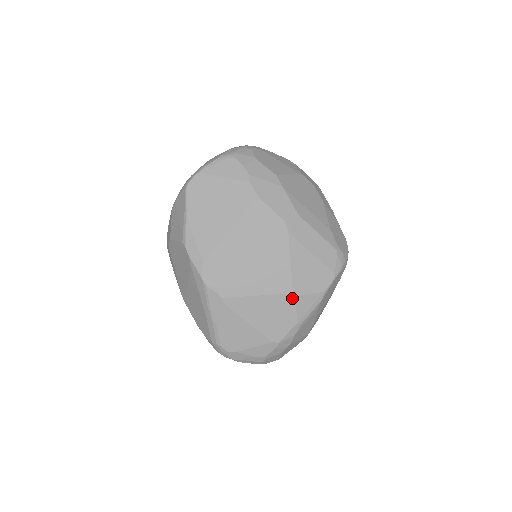
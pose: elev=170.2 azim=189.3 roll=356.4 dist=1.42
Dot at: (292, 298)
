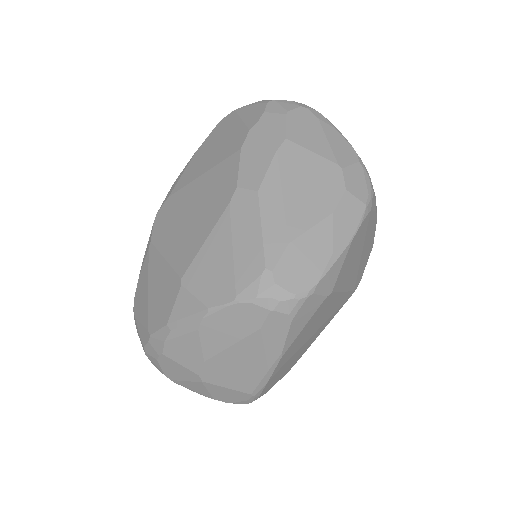
Dot at: (178, 285)
